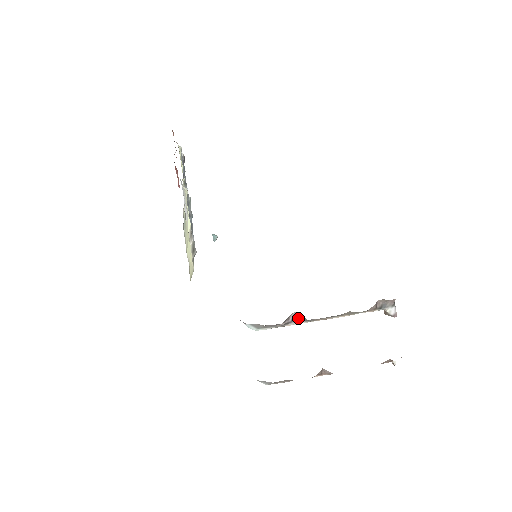
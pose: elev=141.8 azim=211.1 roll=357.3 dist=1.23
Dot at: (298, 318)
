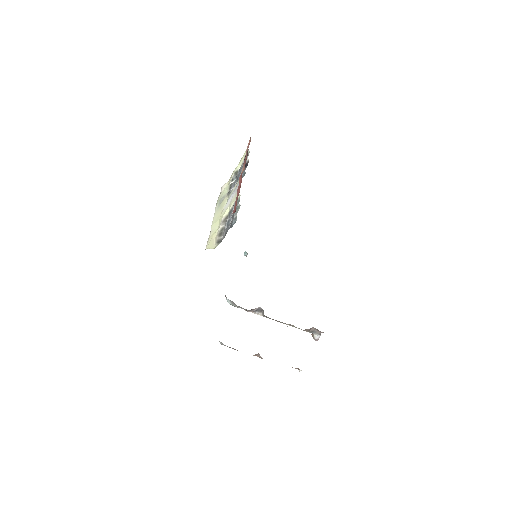
Dot at: (260, 311)
